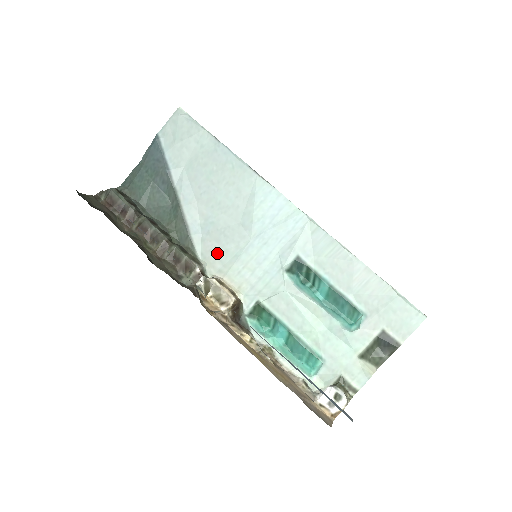
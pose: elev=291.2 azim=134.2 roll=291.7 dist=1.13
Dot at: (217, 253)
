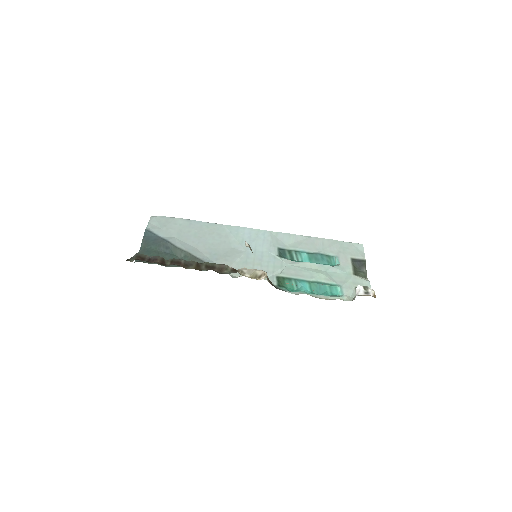
Dot at: (231, 266)
